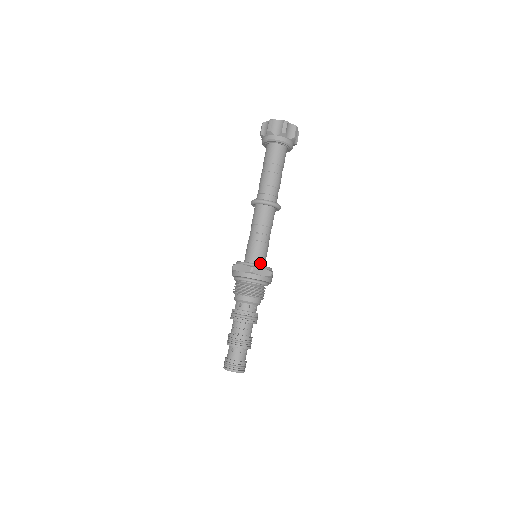
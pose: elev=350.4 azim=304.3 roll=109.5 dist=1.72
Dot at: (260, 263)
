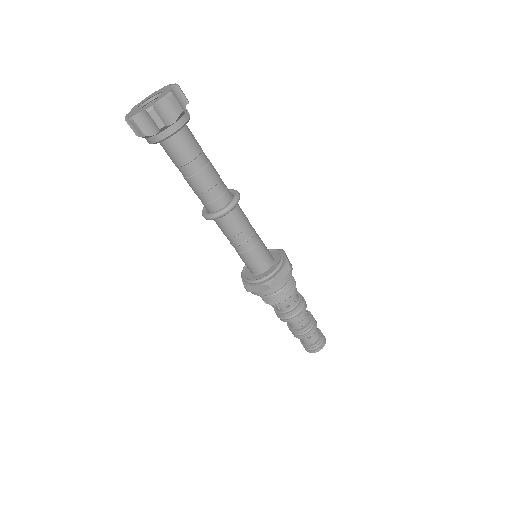
Dot at: (257, 272)
